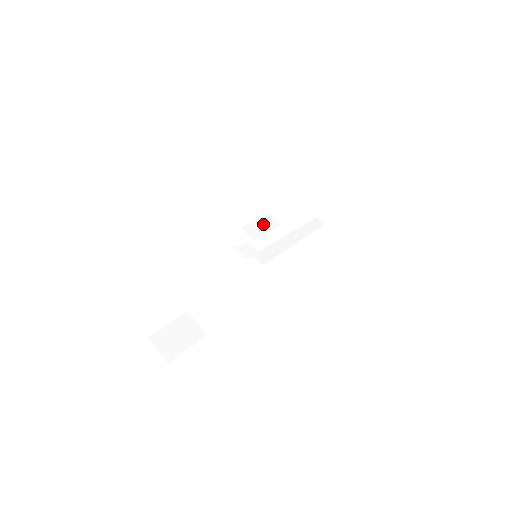
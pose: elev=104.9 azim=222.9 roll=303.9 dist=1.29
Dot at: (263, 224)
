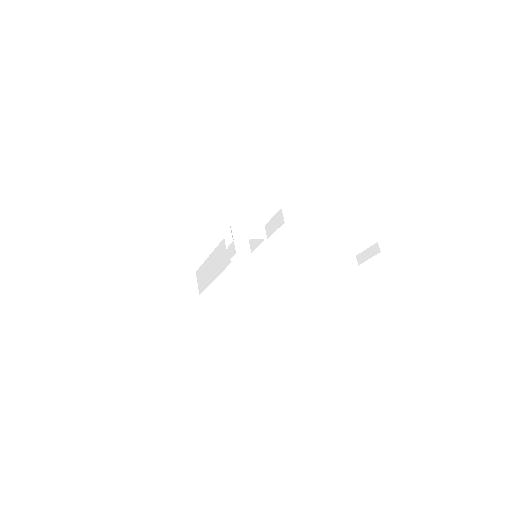
Dot at: (252, 232)
